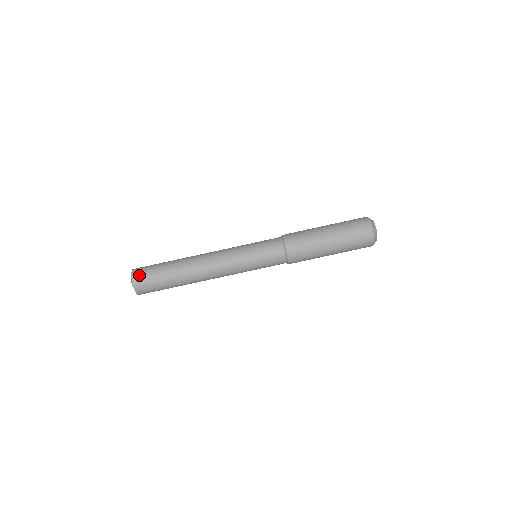
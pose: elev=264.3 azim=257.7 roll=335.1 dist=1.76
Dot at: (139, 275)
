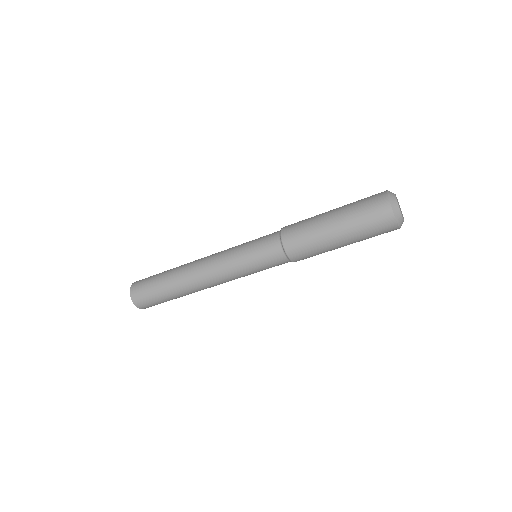
Dot at: (141, 302)
